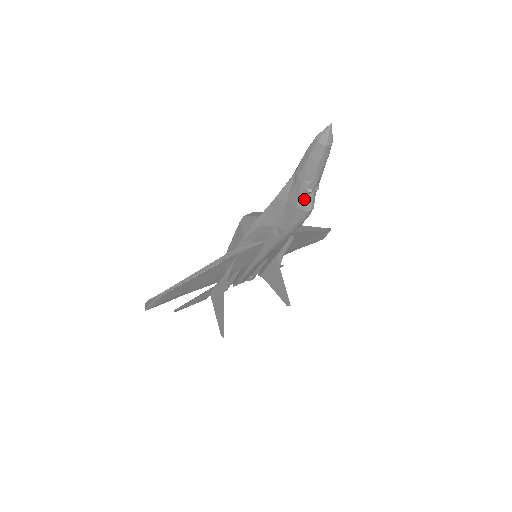
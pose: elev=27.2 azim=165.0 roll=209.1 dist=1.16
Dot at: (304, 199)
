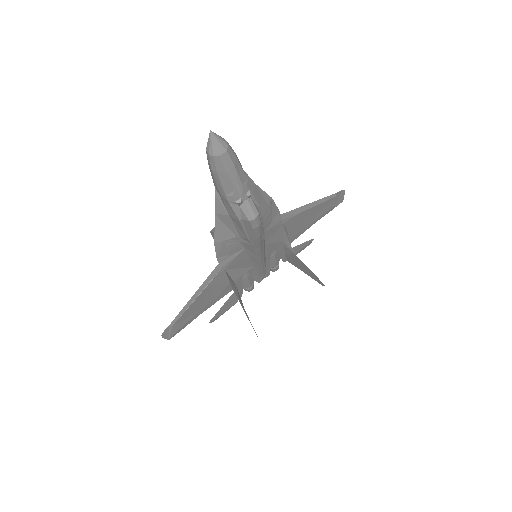
Dot at: (240, 210)
